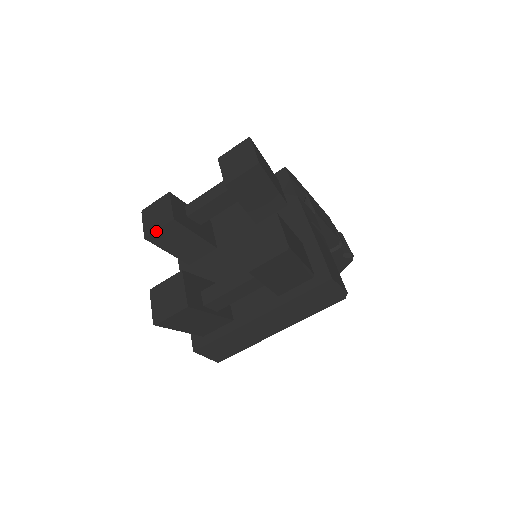
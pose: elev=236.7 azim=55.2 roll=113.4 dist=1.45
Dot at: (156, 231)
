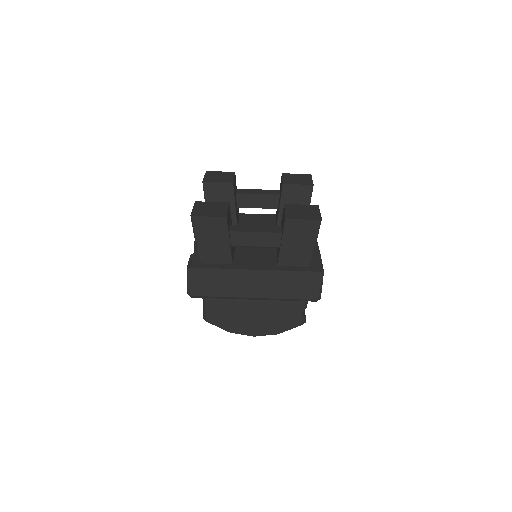
Dot at: (215, 182)
